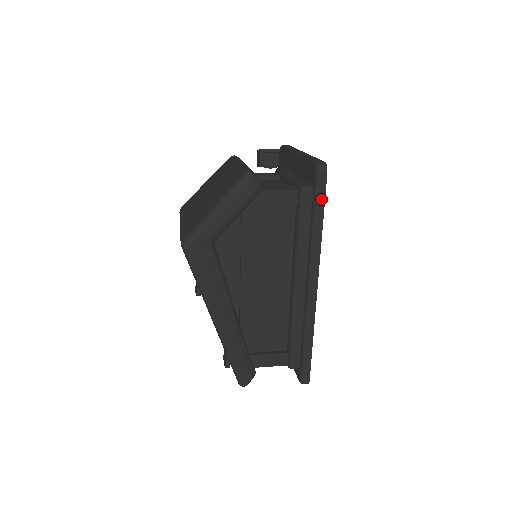
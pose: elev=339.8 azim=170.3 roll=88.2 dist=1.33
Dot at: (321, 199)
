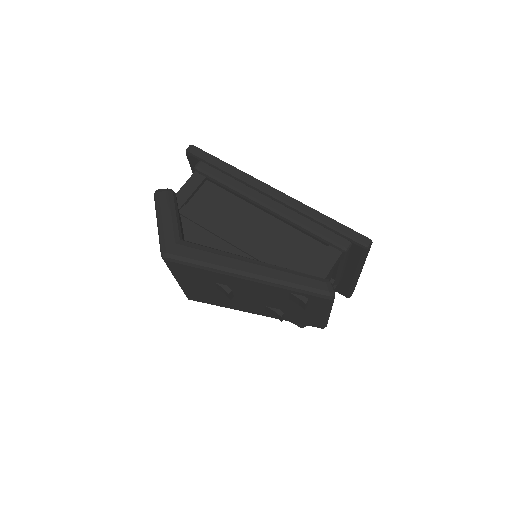
Dot at: (209, 157)
